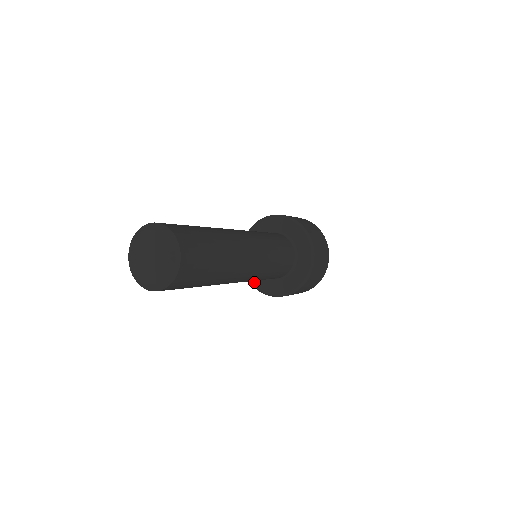
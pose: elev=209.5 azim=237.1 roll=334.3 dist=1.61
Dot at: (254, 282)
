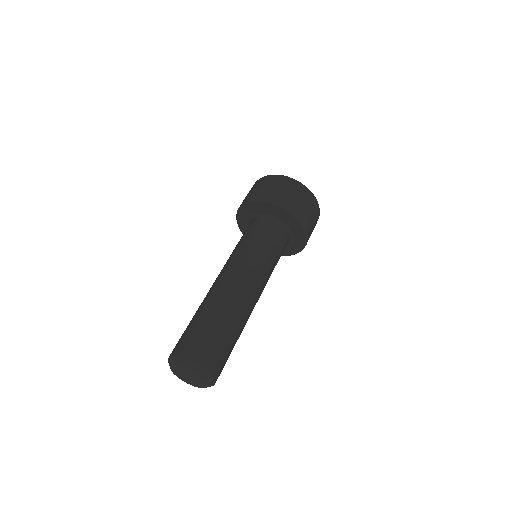
Dot at: occluded
